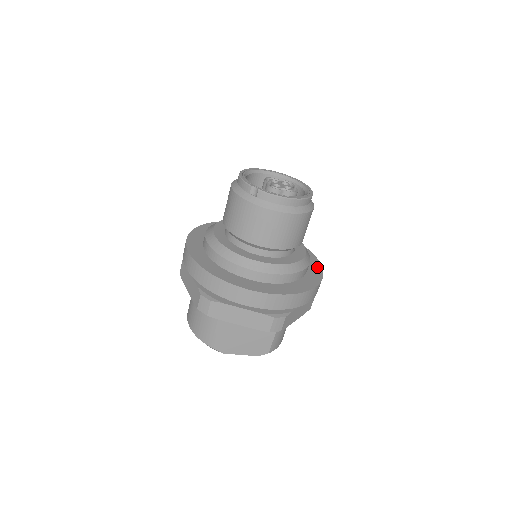
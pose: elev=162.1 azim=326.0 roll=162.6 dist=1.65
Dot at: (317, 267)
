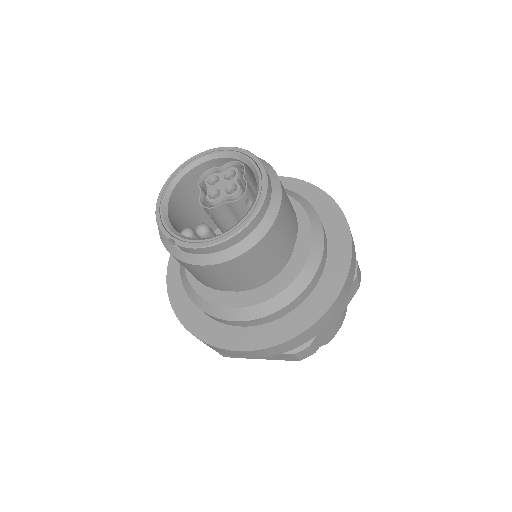
Dot at: (343, 244)
